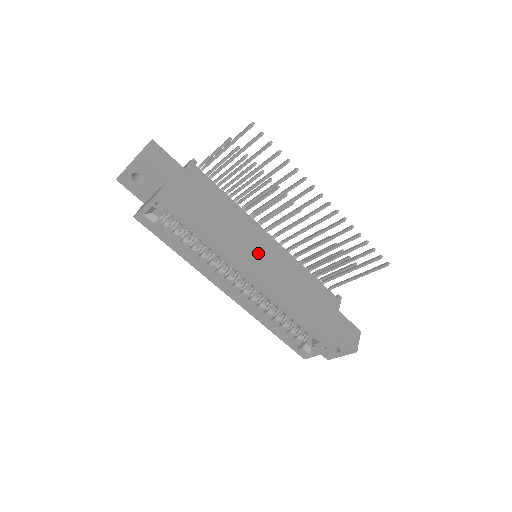
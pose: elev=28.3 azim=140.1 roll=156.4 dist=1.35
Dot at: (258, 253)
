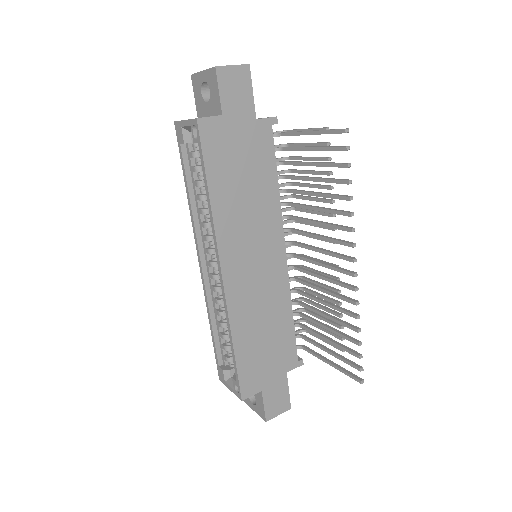
Dot at: (254, 255)
